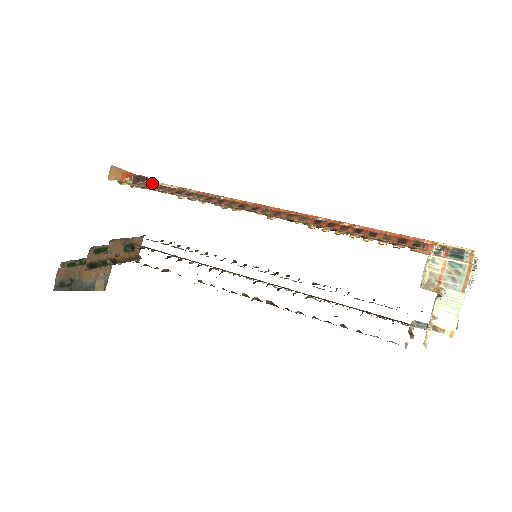
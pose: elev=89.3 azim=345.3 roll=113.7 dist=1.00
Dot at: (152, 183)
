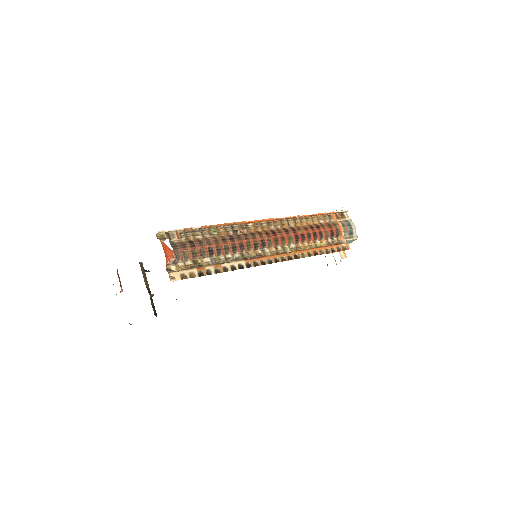
Dot at: (169, 241)
